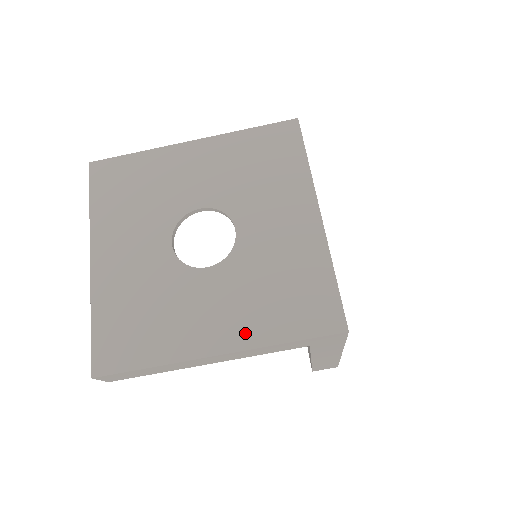
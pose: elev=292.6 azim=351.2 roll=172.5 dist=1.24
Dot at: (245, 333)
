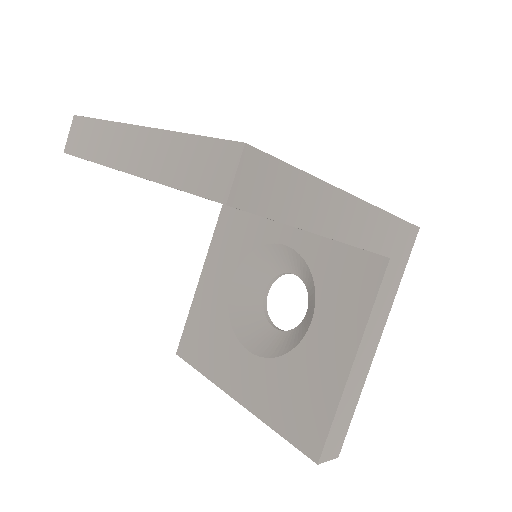
Dot at: occluded
